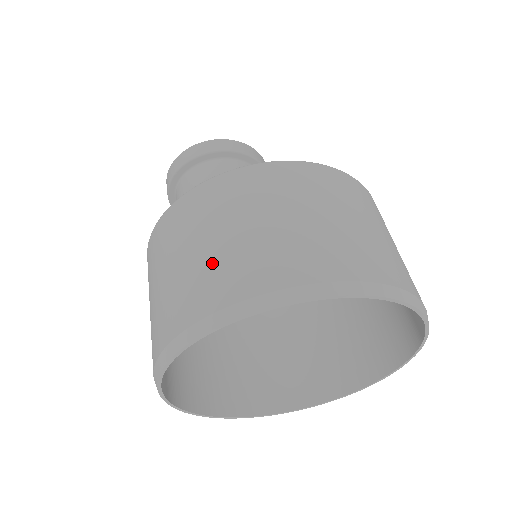
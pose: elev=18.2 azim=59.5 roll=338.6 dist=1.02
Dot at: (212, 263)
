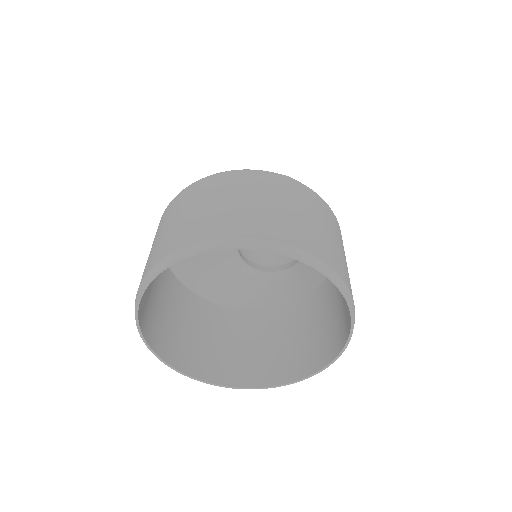
Dot at: occluded
